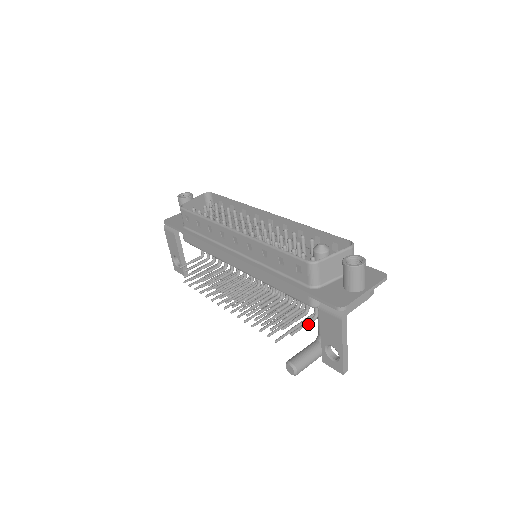
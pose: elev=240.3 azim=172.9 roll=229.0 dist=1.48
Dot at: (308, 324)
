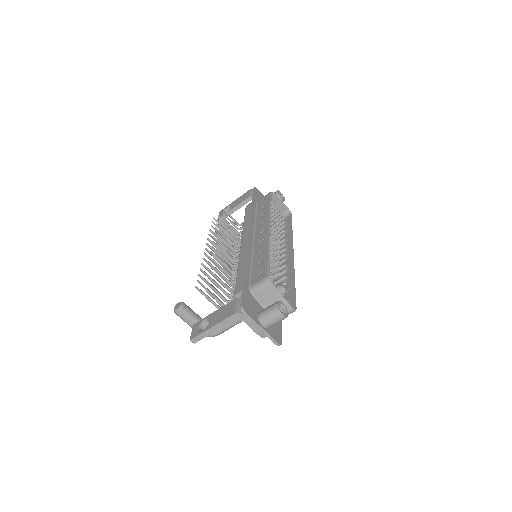
Dot at: (219, 303)
